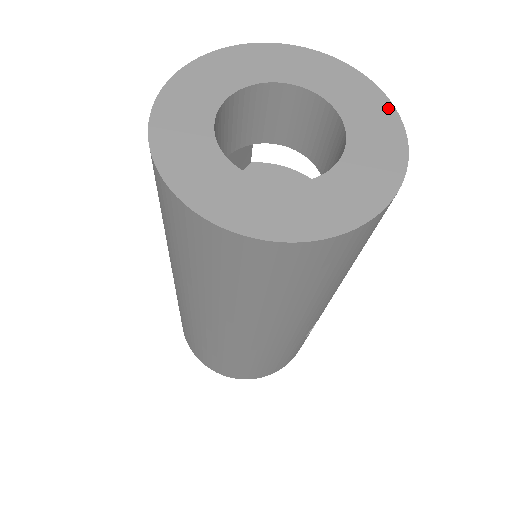
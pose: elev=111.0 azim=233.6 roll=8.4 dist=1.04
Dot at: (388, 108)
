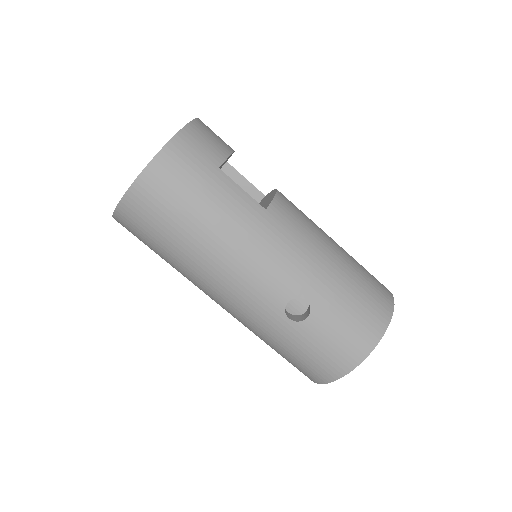
Dot at: (181, 130)
